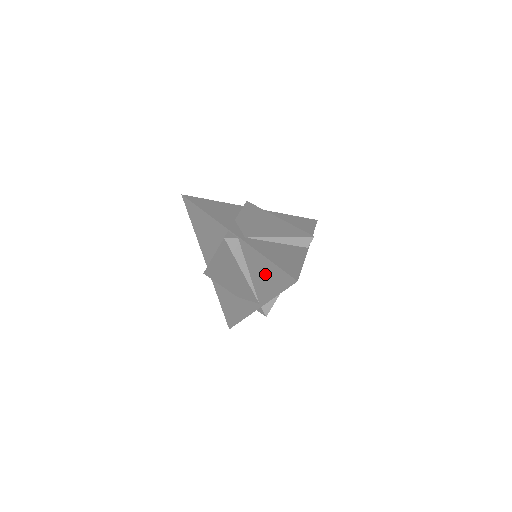
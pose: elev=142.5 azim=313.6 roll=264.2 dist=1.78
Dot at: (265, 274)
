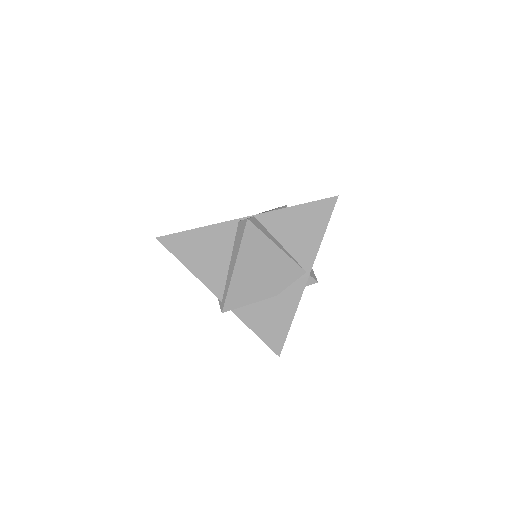
Dot at: (301, 226)
